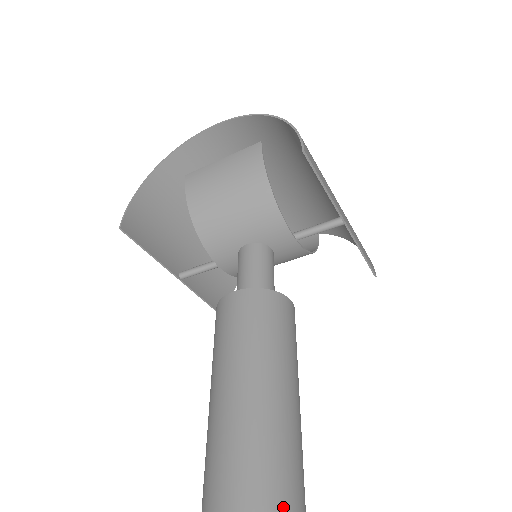
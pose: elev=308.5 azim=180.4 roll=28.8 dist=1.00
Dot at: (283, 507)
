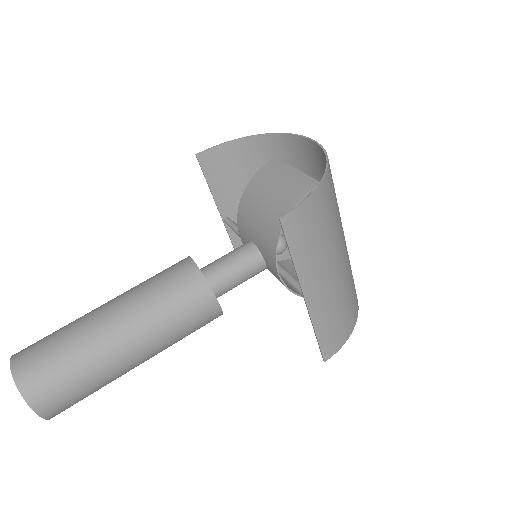
Dot at: (55, 380)
